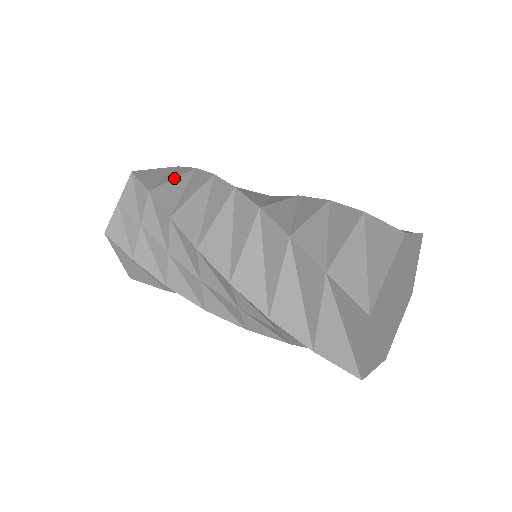
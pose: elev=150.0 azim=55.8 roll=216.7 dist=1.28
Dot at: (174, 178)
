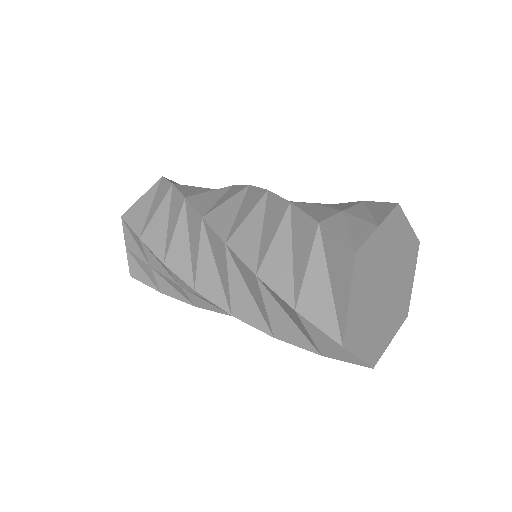
Dot at: (156, 210)
